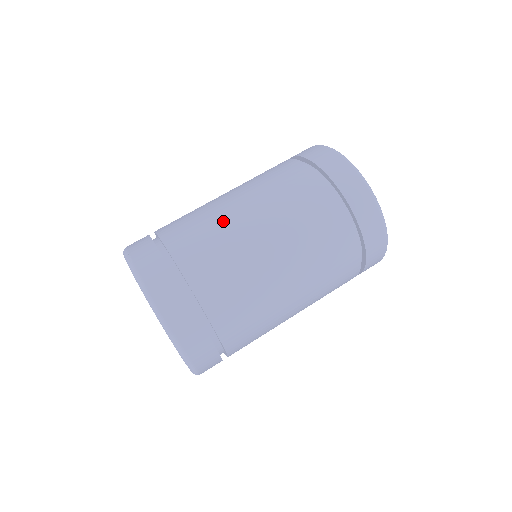
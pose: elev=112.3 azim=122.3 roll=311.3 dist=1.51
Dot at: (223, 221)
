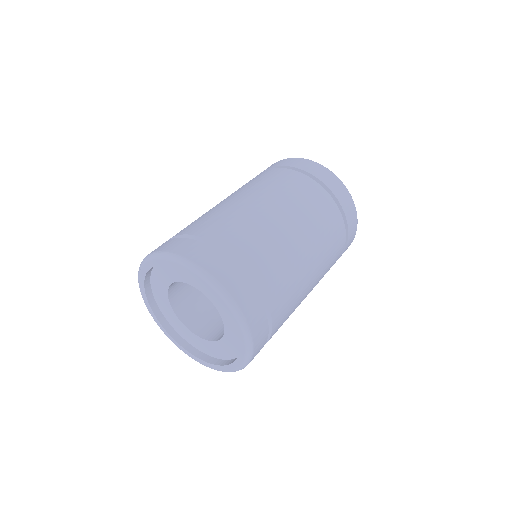
Dot at: (230, 208)
